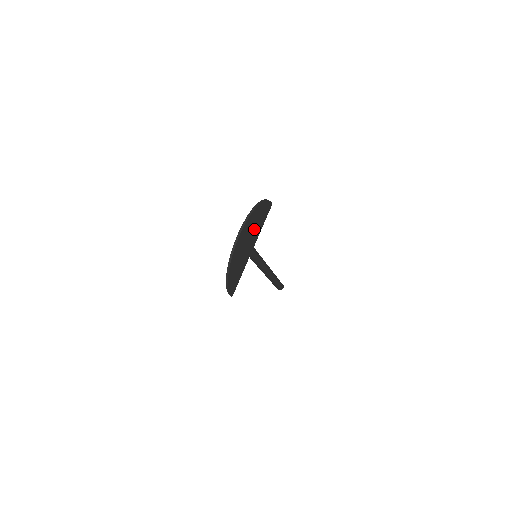
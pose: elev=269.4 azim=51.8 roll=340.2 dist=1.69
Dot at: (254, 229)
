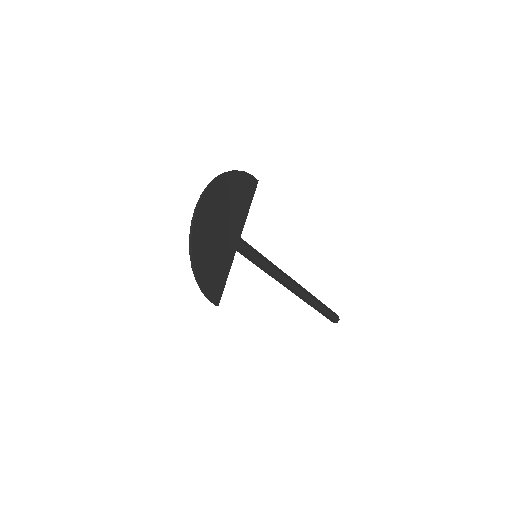
Dot at: (230, 209)
